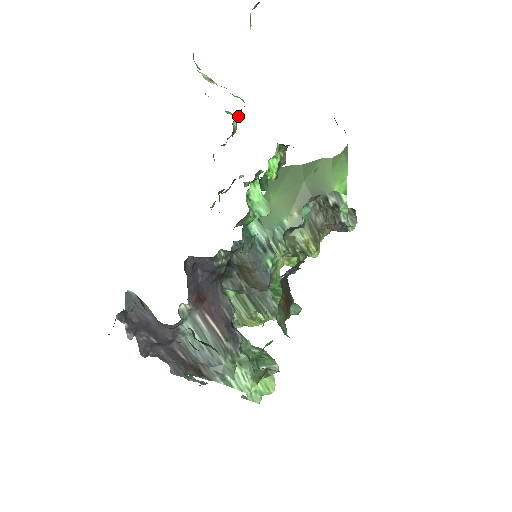
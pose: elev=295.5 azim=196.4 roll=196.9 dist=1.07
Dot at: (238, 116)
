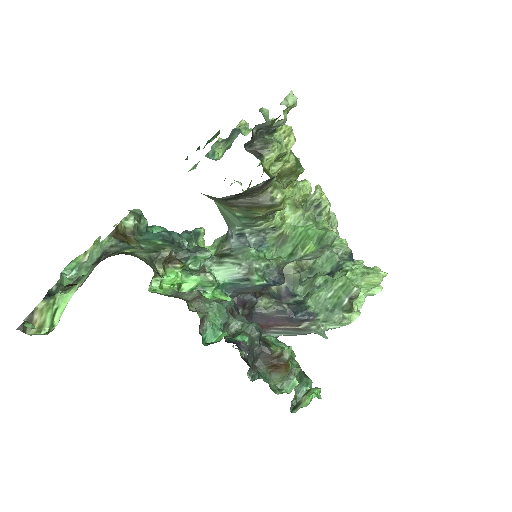
Dot at: (119, 223)
